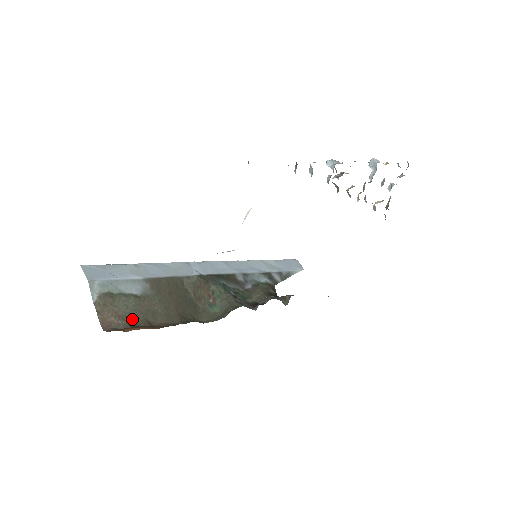
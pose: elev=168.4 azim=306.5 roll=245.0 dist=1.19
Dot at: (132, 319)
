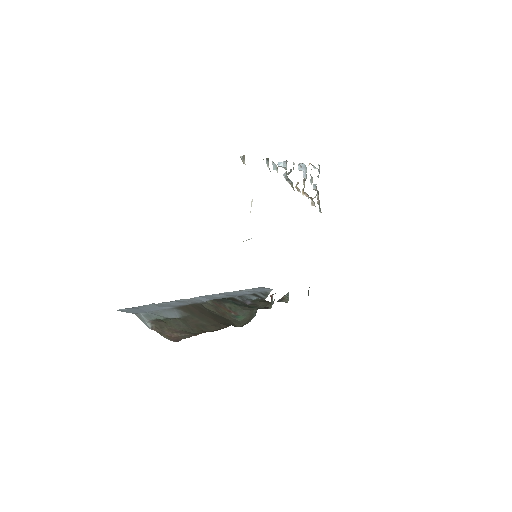
Dot at: (190, 332)
